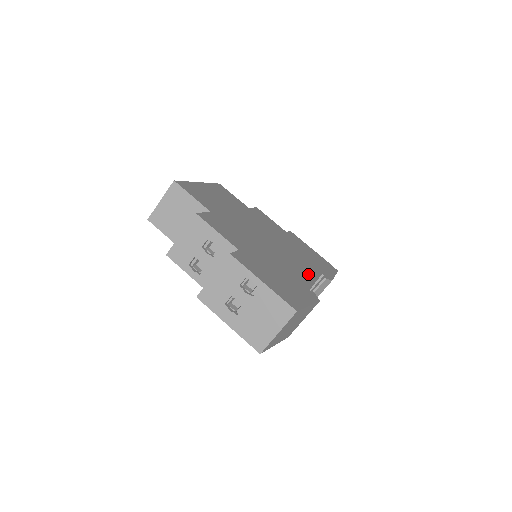
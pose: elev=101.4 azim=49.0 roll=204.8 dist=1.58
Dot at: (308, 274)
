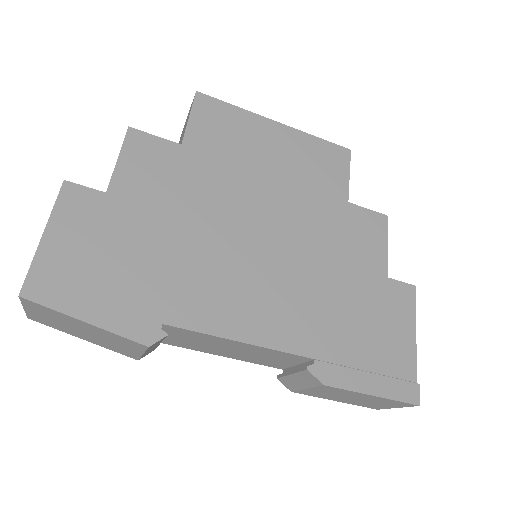
Dot at: (243, 323)
